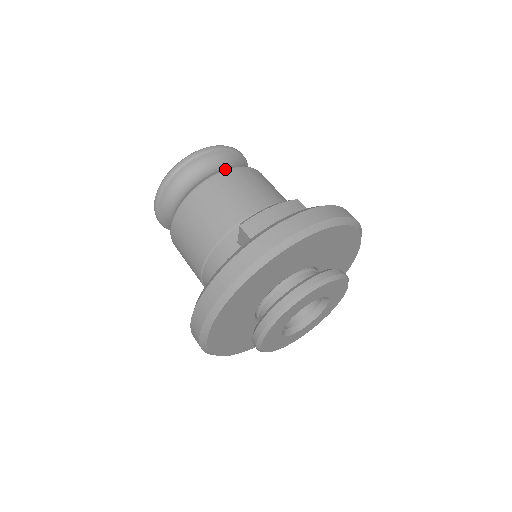
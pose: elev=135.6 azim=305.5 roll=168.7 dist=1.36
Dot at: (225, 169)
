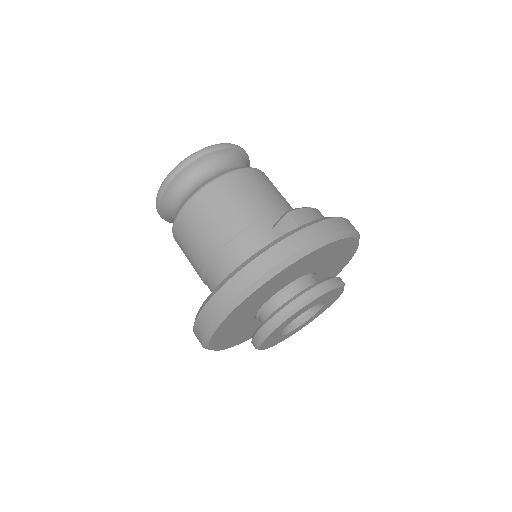
Dot at: occluded
